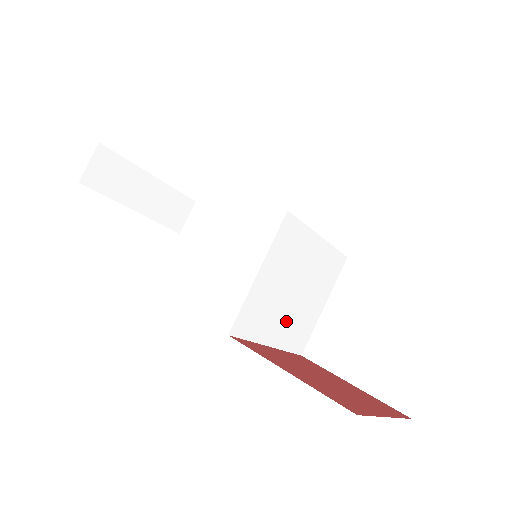
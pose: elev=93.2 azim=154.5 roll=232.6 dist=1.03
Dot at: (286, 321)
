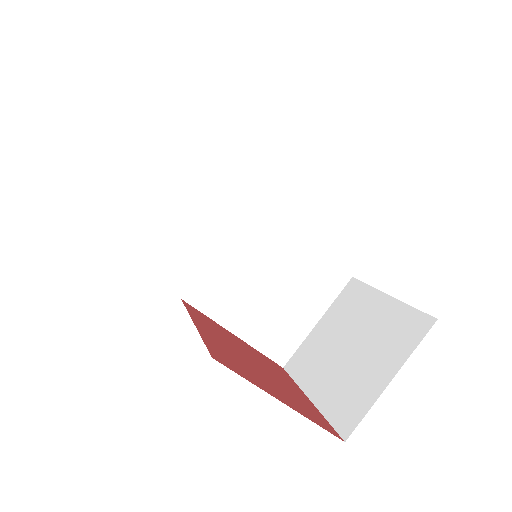
Dot at: (259, 316)
